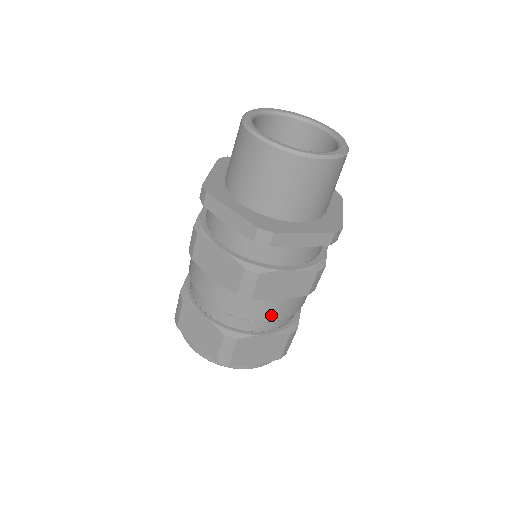
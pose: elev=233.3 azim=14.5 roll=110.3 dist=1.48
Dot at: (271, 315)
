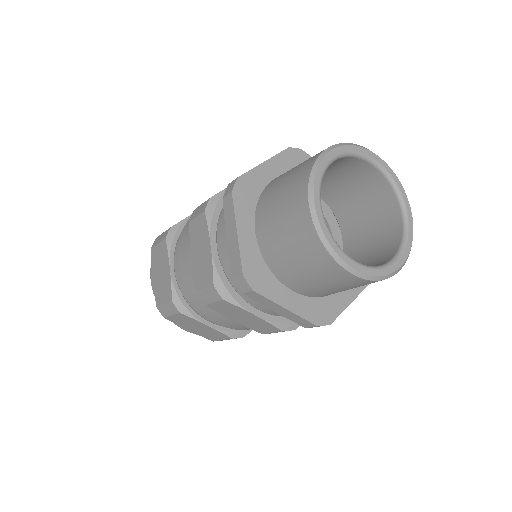
Dot at: (220, 321)
